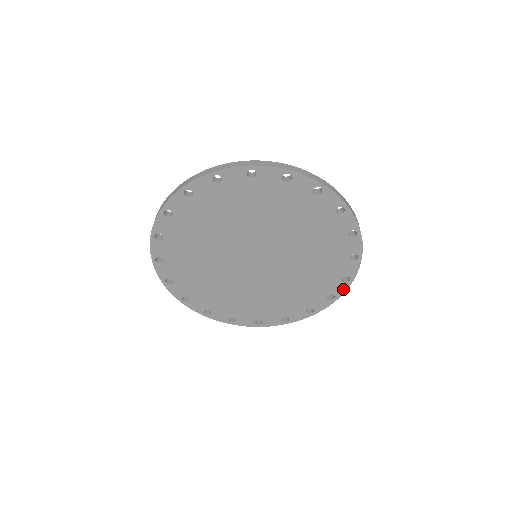
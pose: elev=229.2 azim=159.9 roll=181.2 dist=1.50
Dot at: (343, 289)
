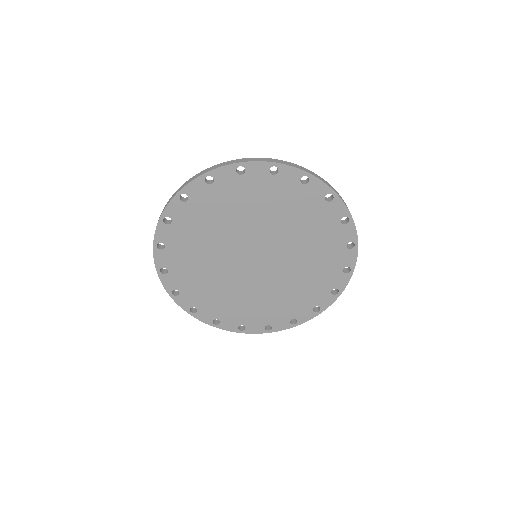
Dot at: (353, 257)
